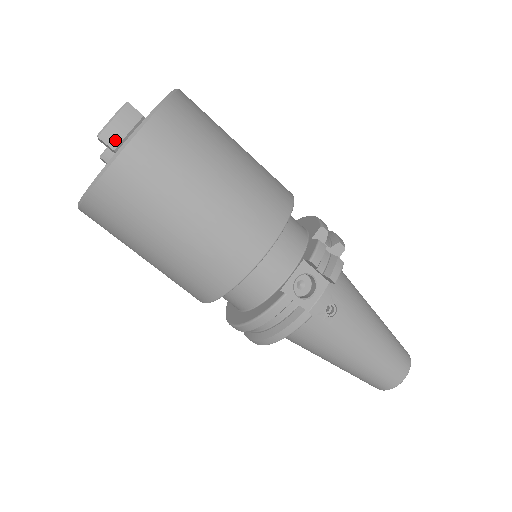
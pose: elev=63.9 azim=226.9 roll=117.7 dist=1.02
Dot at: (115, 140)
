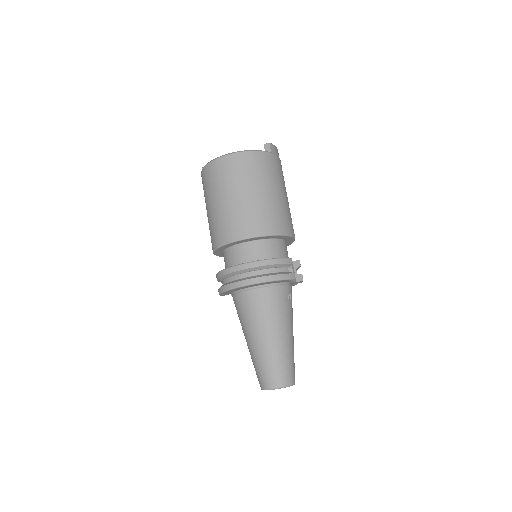
Dot at: (273, 149)
